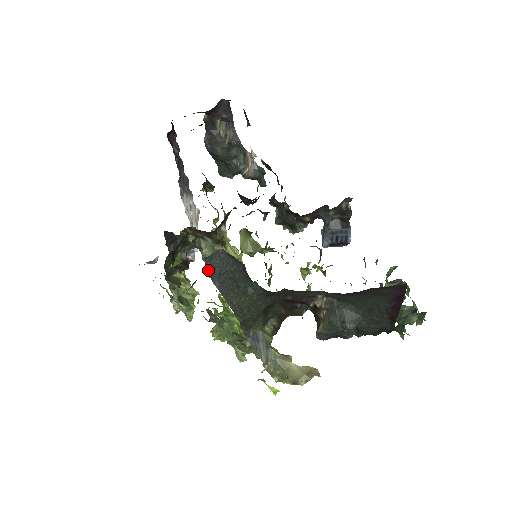
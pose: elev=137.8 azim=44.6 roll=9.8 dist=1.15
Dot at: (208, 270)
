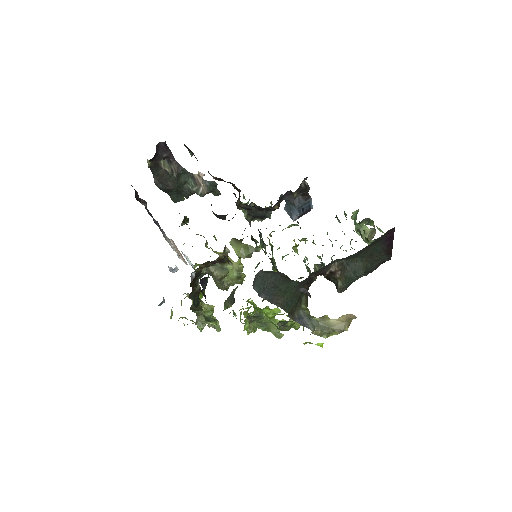
Dot at: (255, 290)
